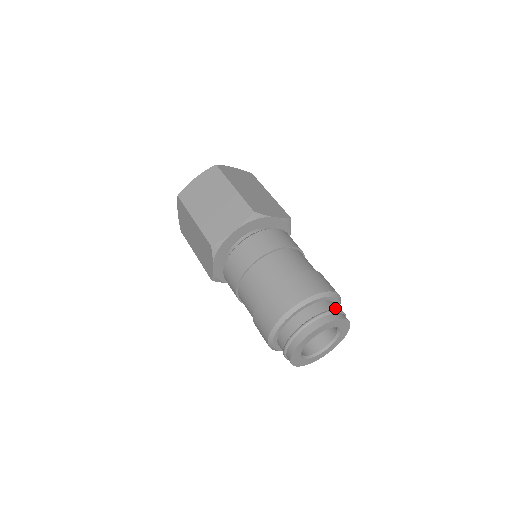
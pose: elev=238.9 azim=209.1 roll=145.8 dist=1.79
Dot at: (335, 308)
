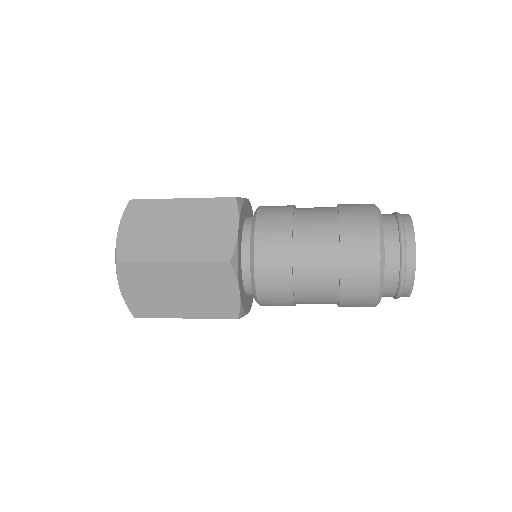
Dot at: occluded
